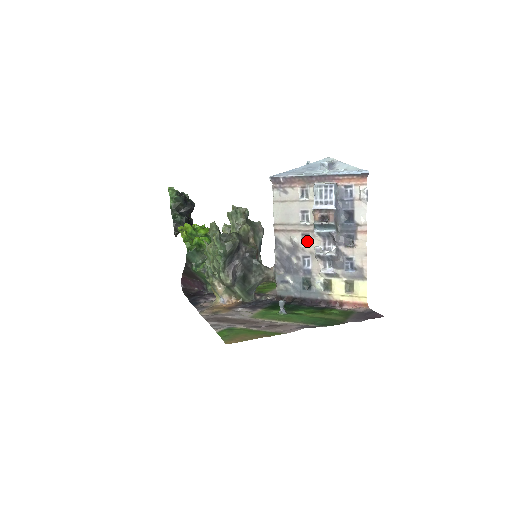
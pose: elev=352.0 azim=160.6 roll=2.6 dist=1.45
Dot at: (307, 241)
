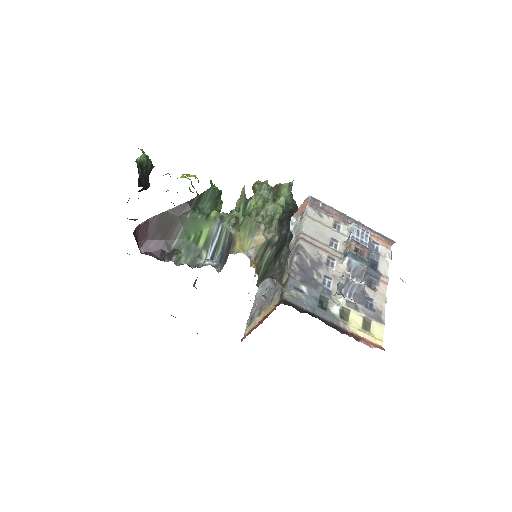
Dot at: (331, 265)
